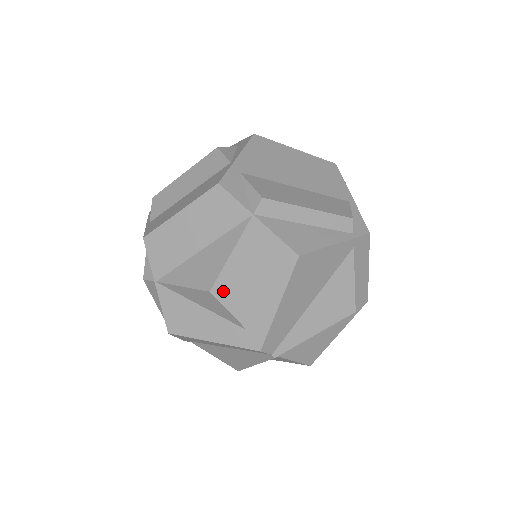
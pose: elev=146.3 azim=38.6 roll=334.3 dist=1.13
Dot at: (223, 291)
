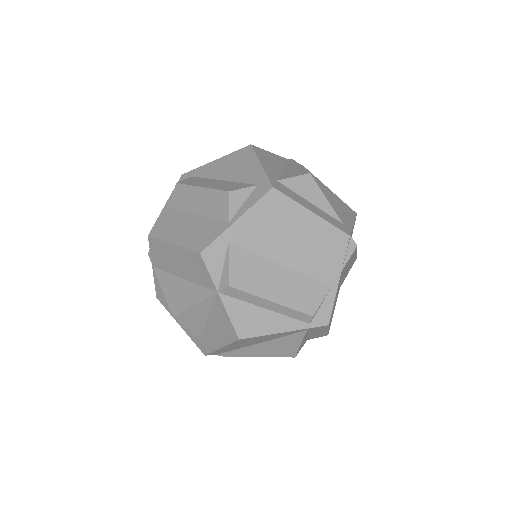
Dot at: (184, 320)
